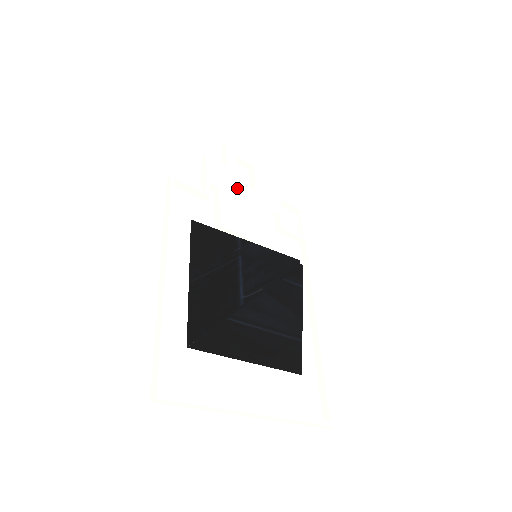
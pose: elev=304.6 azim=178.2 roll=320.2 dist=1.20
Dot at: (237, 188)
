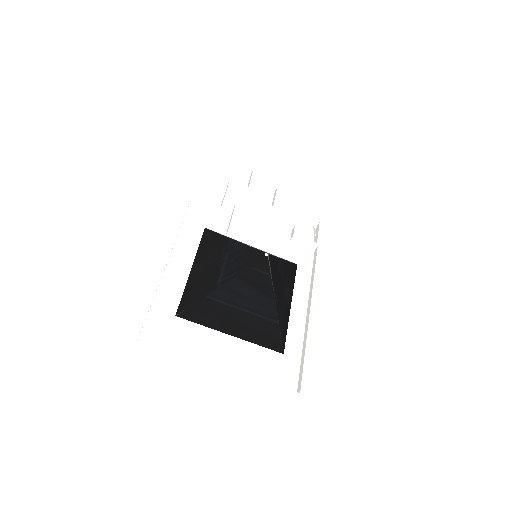
Dot at: (254, 205)
